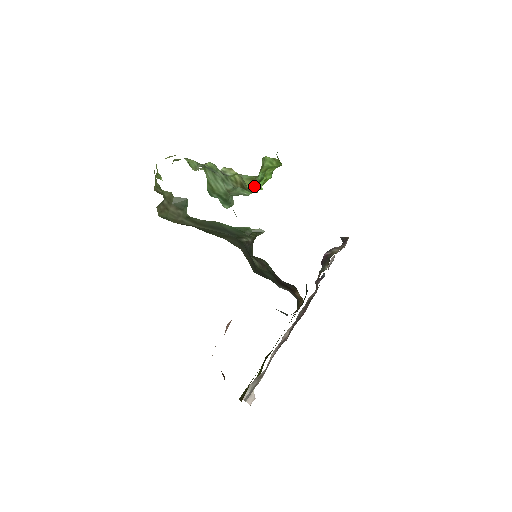
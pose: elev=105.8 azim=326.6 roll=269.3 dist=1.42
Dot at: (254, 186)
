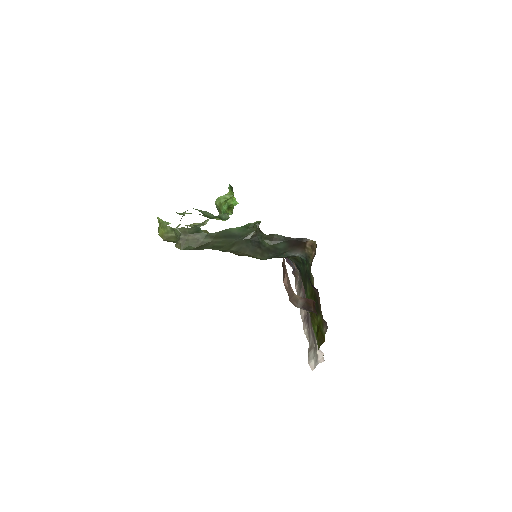
Dot at: occluded
